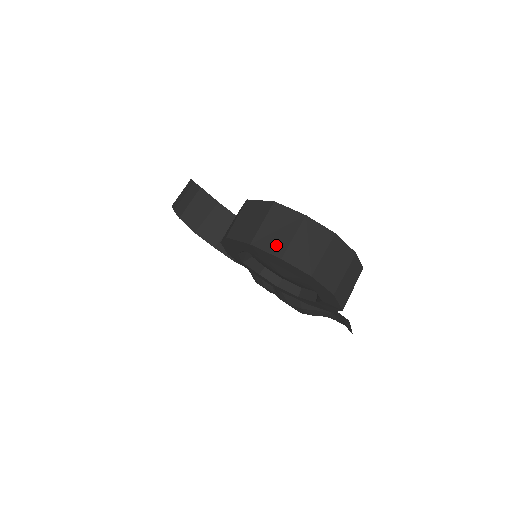
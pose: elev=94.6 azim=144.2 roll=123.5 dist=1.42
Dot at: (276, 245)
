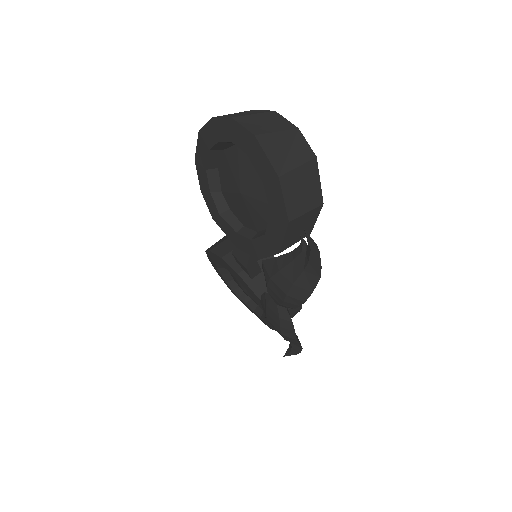
Dot at: occluded
